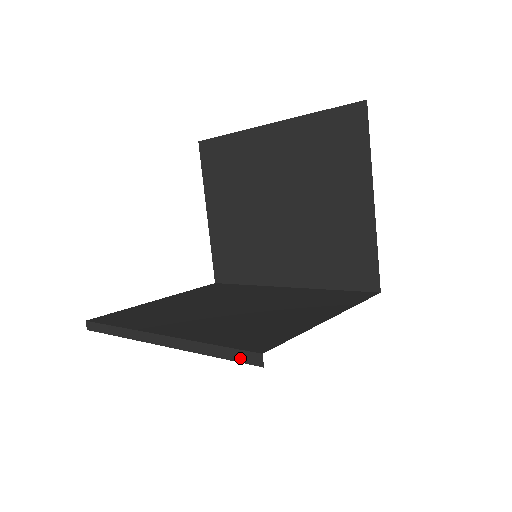
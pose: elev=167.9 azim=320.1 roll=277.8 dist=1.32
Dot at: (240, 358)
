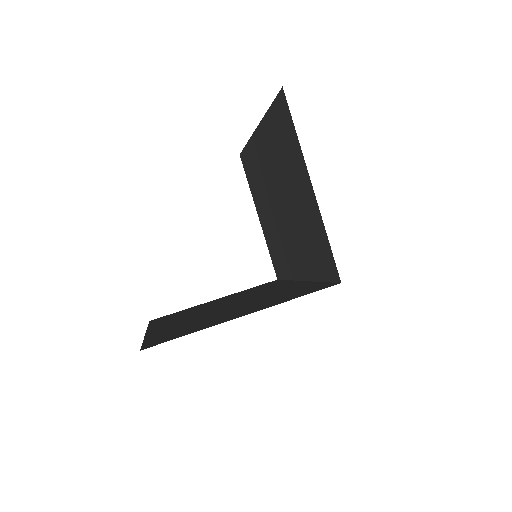
Dot at: occluded
